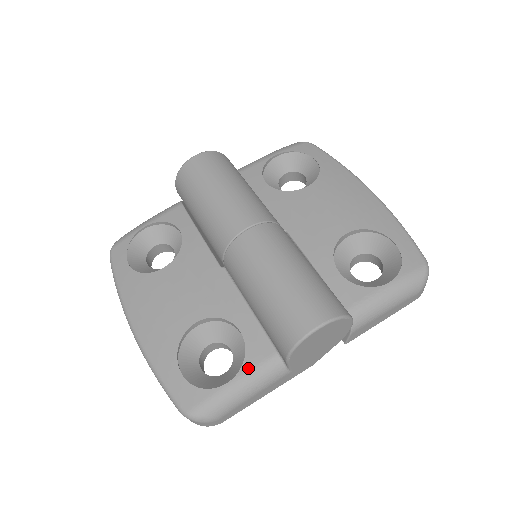
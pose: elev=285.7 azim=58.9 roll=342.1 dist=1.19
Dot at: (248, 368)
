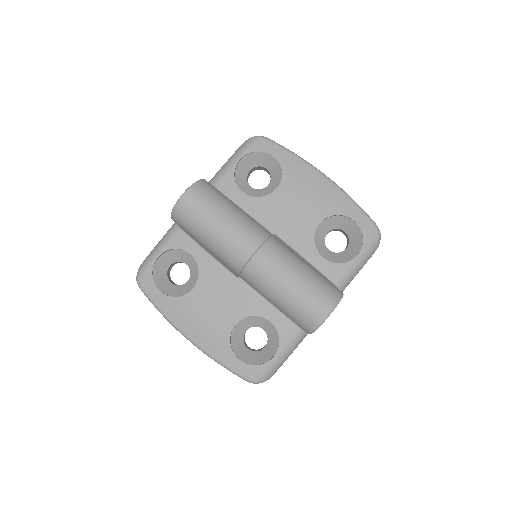
Dot at: (284, 343)
